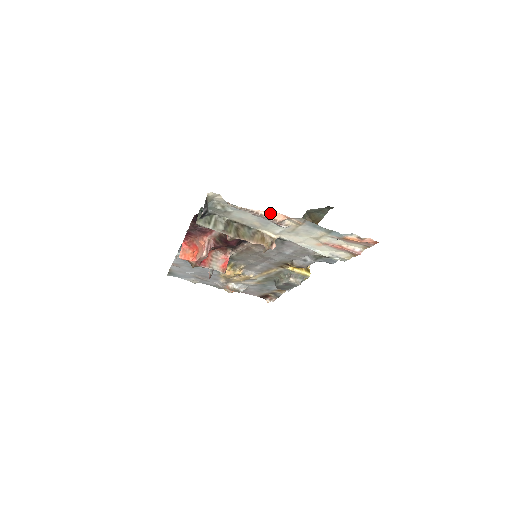
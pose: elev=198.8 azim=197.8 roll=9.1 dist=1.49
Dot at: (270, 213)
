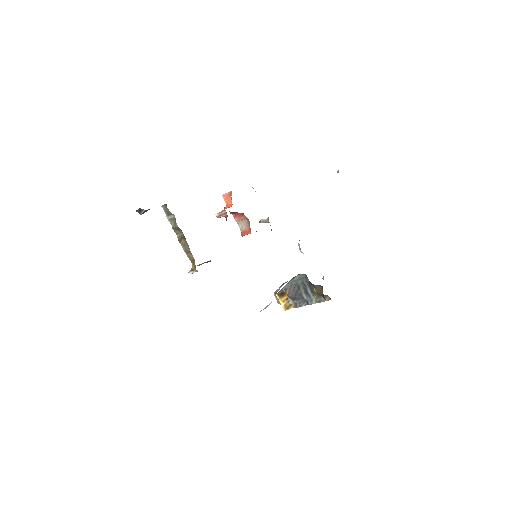
Dot at: occluded
